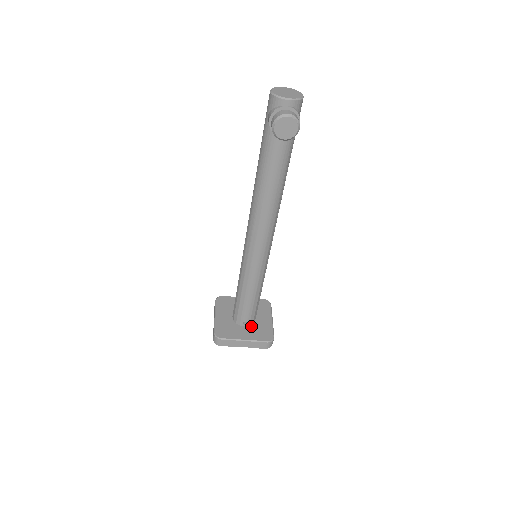
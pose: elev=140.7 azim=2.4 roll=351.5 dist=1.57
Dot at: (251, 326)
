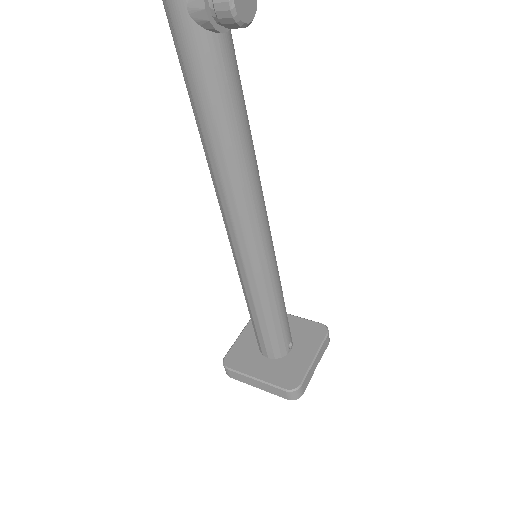
Dot at: (294, 342)
